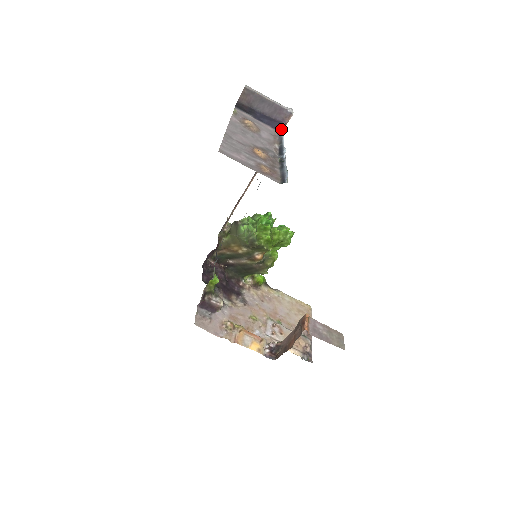
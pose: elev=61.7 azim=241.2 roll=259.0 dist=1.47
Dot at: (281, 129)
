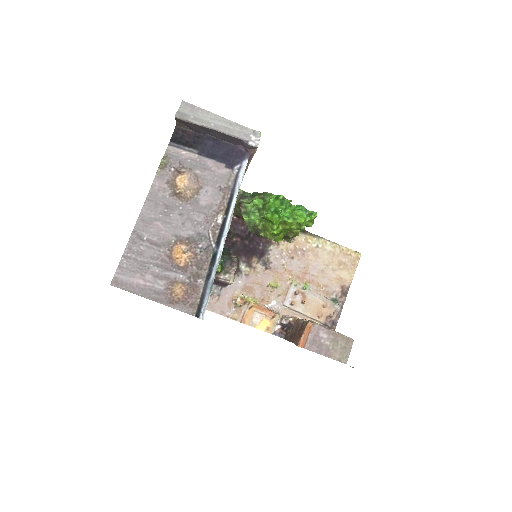
Dot at: (240, 170)
